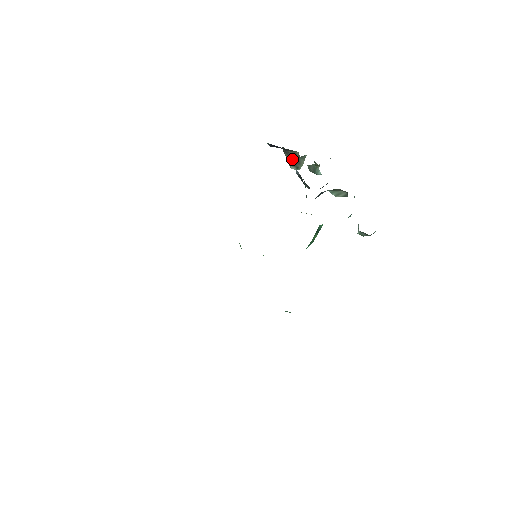
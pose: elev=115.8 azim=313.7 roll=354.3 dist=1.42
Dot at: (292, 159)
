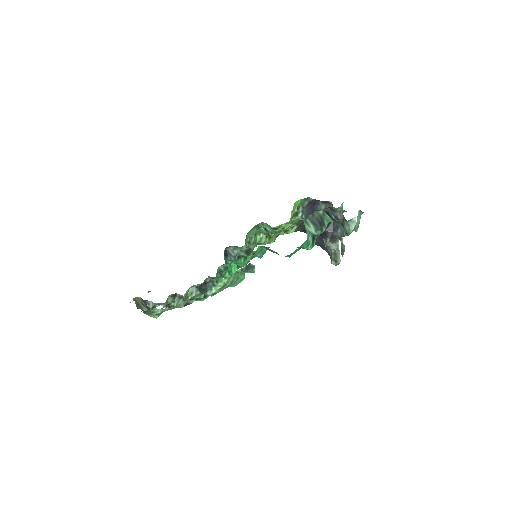
Dot at: (331, 255)
